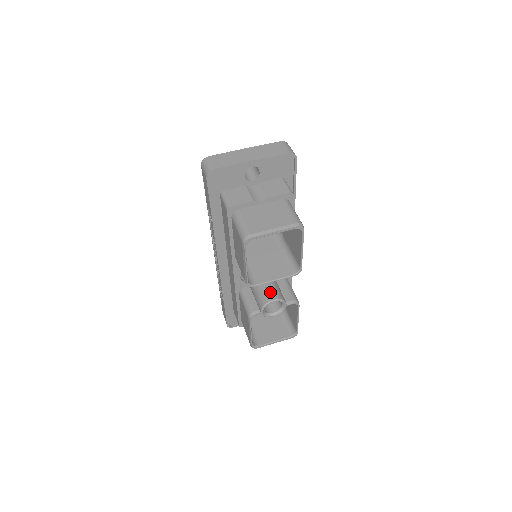
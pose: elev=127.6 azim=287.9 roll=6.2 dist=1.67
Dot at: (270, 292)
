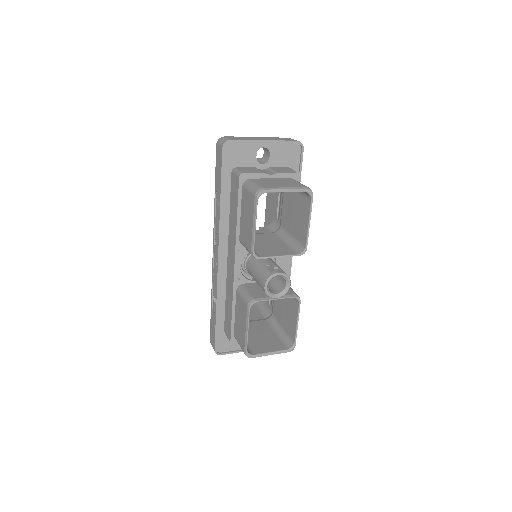
Dot at: (275, 266)
